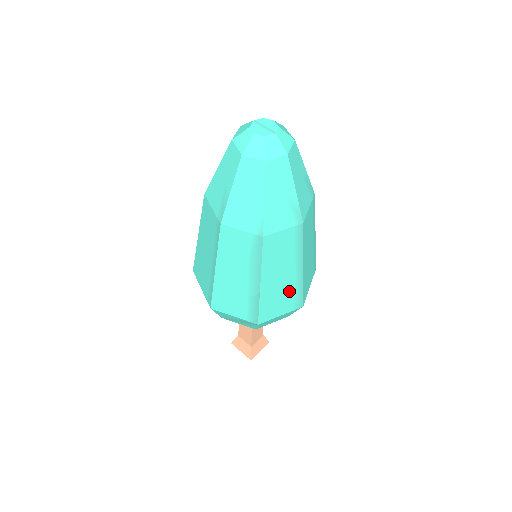
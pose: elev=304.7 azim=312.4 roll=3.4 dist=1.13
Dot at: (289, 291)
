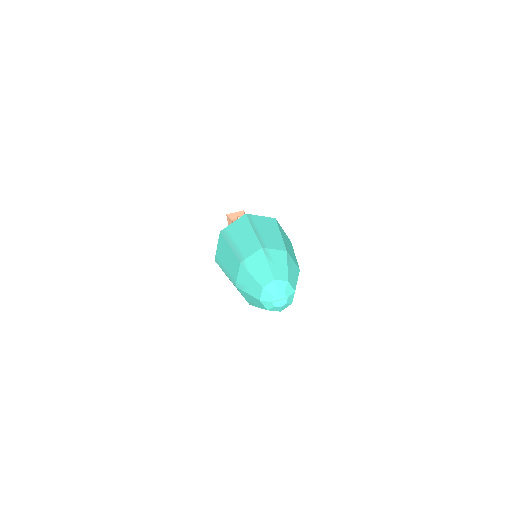
Dot at: occluded
